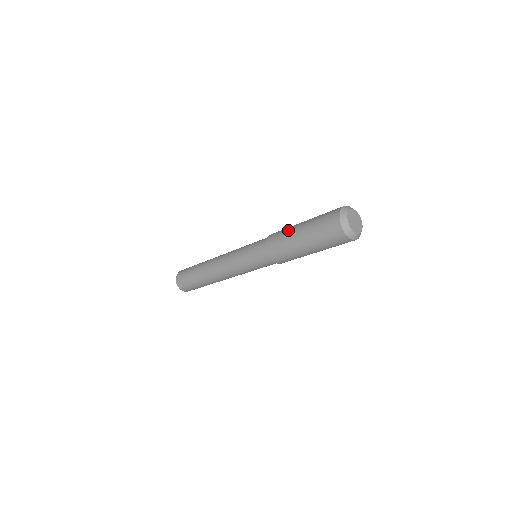
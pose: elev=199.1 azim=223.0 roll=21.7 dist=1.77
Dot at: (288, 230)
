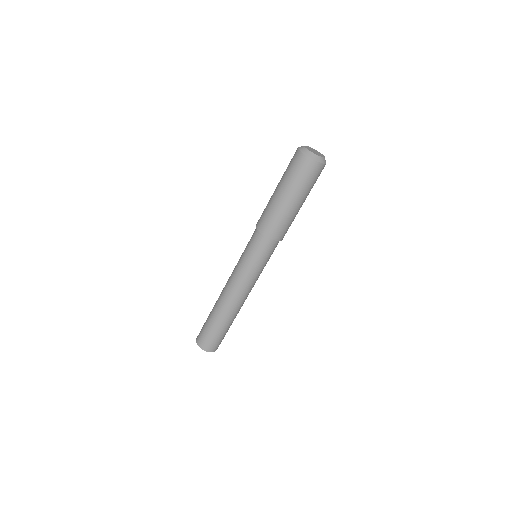
Dot at: occluded
